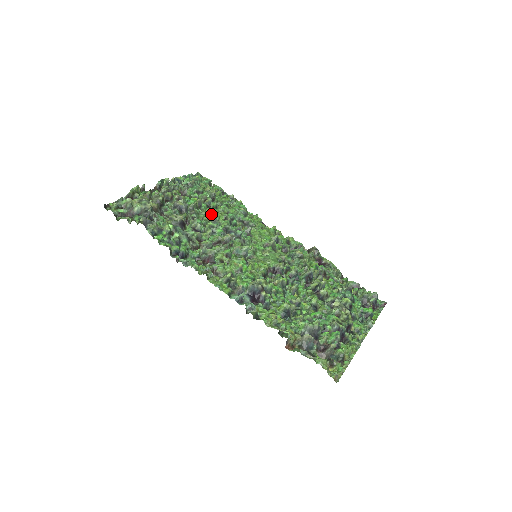
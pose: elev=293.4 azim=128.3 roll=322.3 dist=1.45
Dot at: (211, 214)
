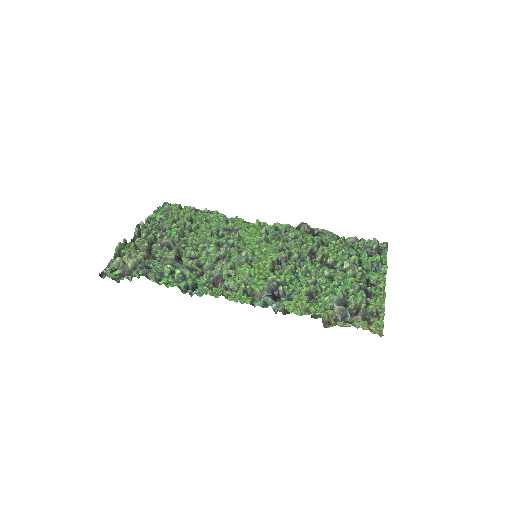
Dot at: (197, 236)
